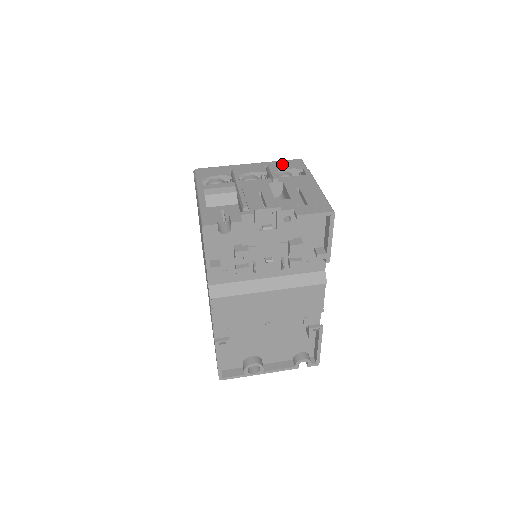
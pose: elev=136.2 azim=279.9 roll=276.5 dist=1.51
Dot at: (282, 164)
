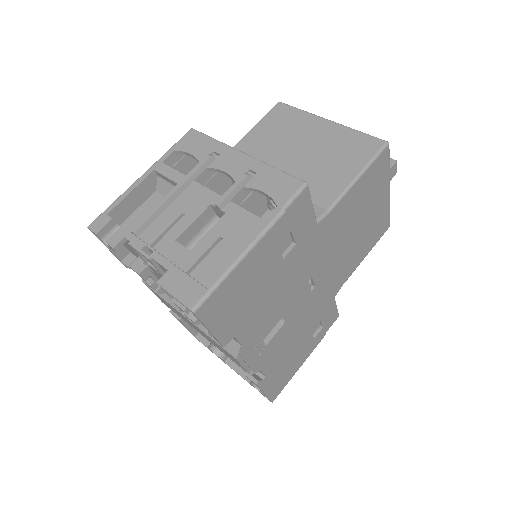
Dot at: (270, 178)
